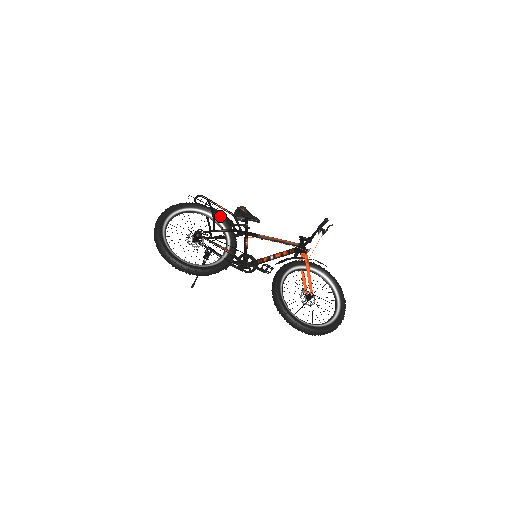
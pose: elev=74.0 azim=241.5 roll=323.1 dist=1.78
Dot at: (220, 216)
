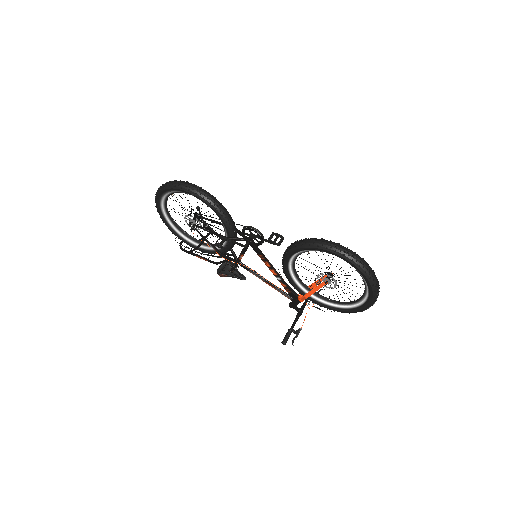
Dot at: occluded
